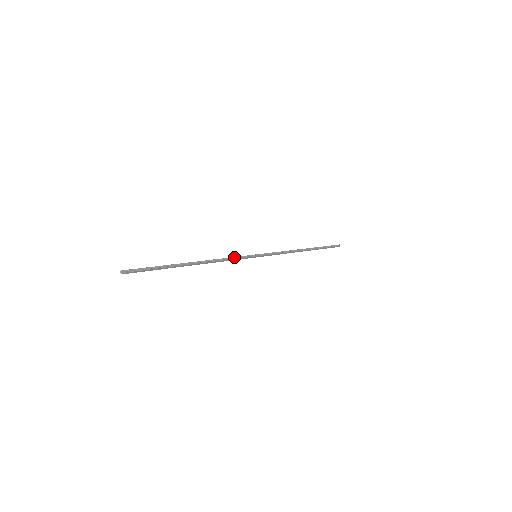
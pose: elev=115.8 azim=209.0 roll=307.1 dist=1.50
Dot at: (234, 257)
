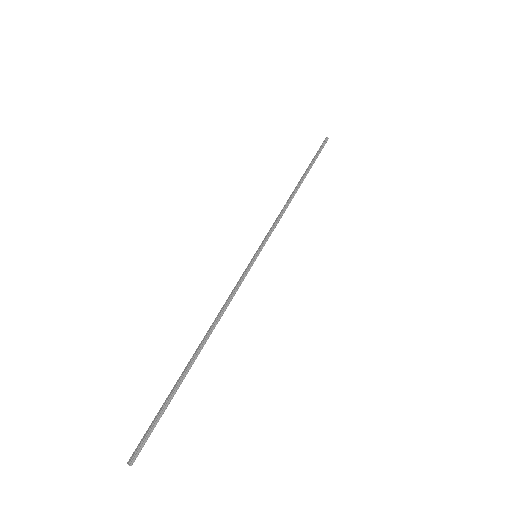
Dot at: (236, 287)
